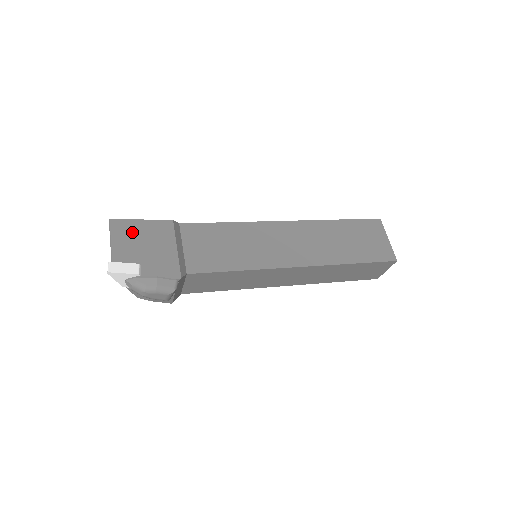
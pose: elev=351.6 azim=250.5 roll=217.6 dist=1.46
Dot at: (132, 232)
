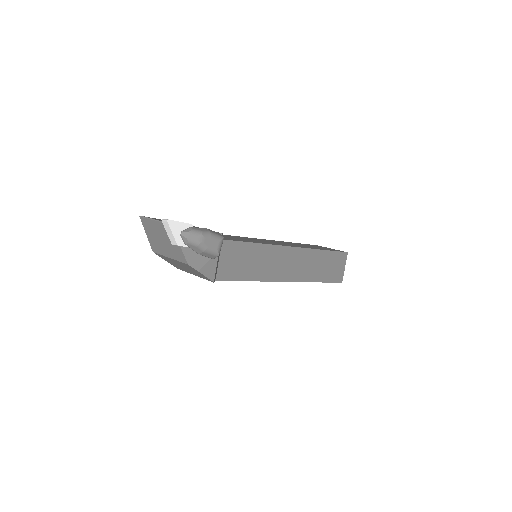
Dot at: occluded
